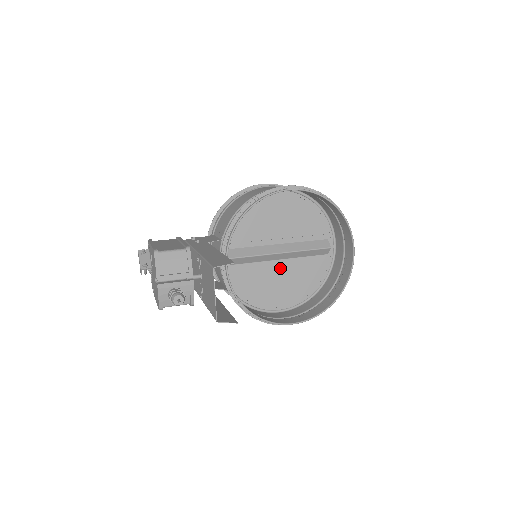
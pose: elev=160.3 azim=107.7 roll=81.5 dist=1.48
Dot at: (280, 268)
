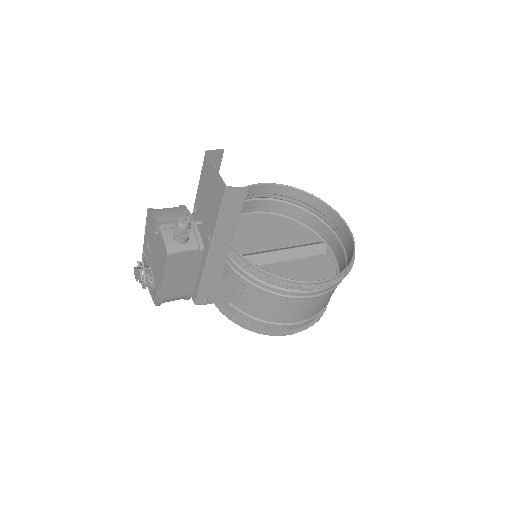
Dot at: (286, 269)
